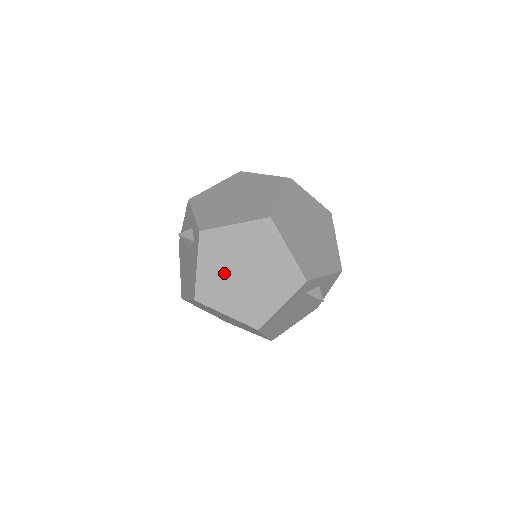
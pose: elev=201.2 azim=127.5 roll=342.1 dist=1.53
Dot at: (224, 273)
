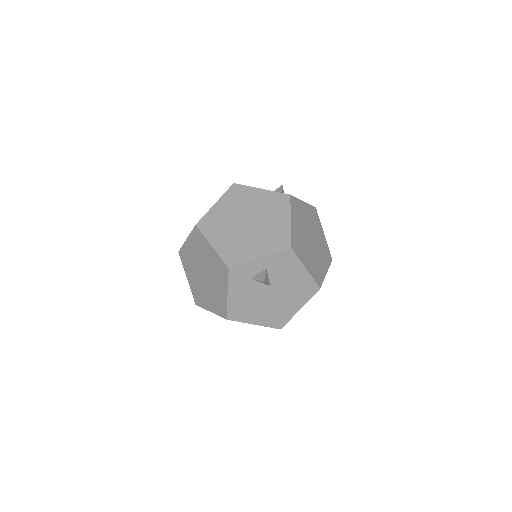
Dot at: (197, 279)
